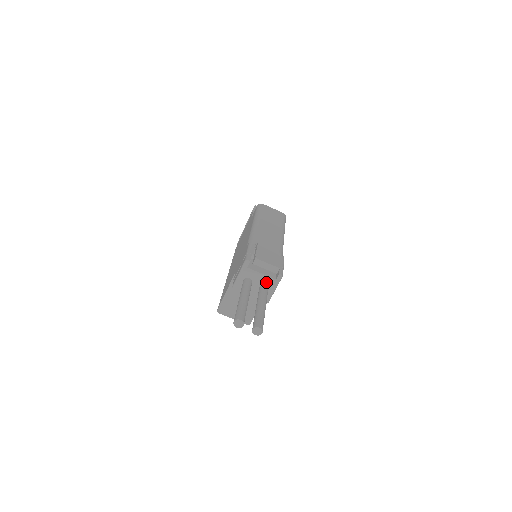
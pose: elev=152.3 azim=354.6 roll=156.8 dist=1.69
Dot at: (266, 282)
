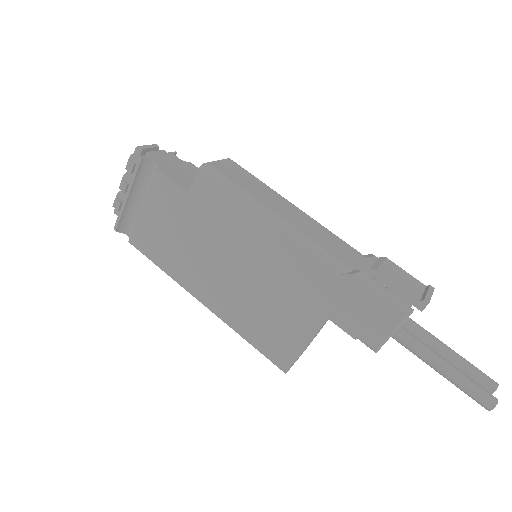
Dot at: occluded
